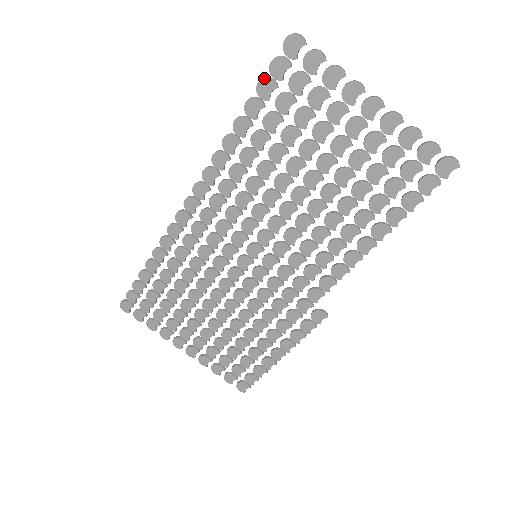
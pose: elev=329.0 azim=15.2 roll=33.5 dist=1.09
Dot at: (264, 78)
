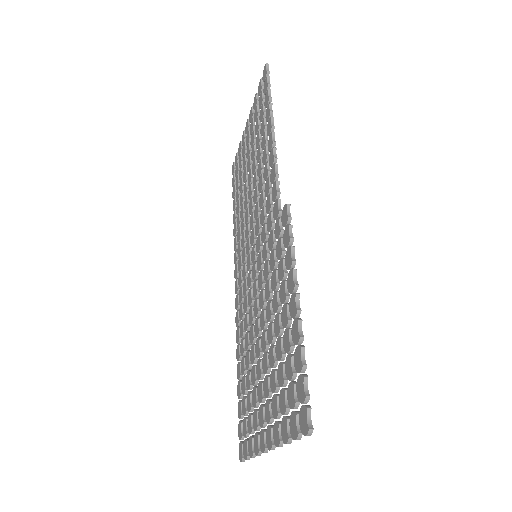
Dot at: (233, 191)
